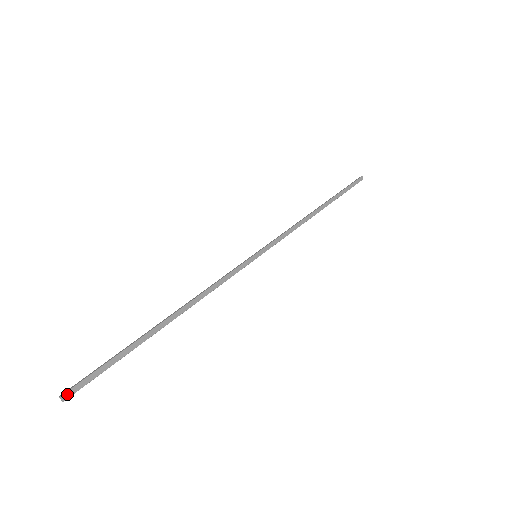
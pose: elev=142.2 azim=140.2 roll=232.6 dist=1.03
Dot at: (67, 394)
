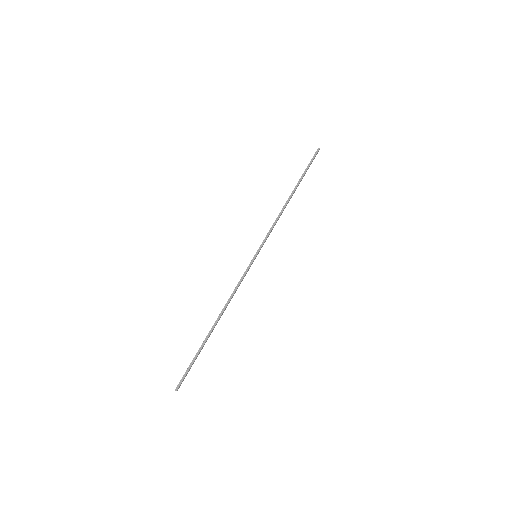
Dot at: occluded
